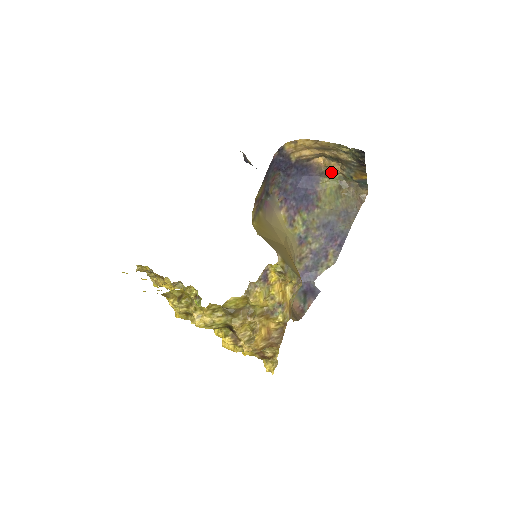
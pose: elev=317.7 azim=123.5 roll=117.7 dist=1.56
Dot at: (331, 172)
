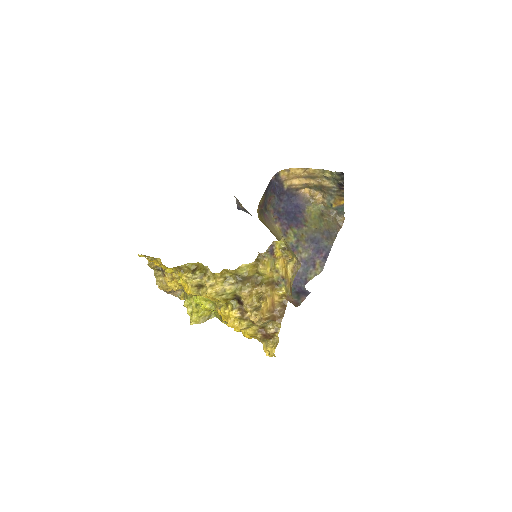
Dot at: (315, 201)
